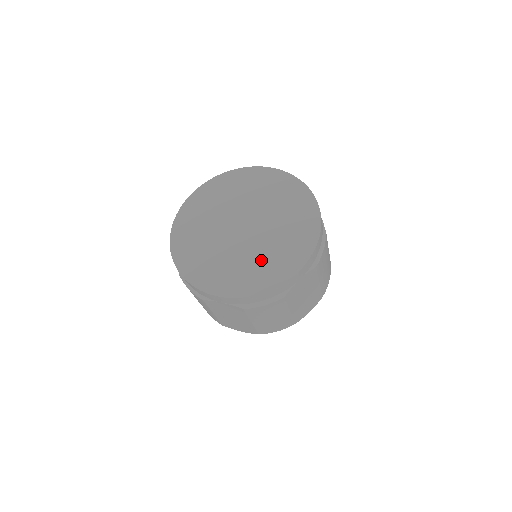
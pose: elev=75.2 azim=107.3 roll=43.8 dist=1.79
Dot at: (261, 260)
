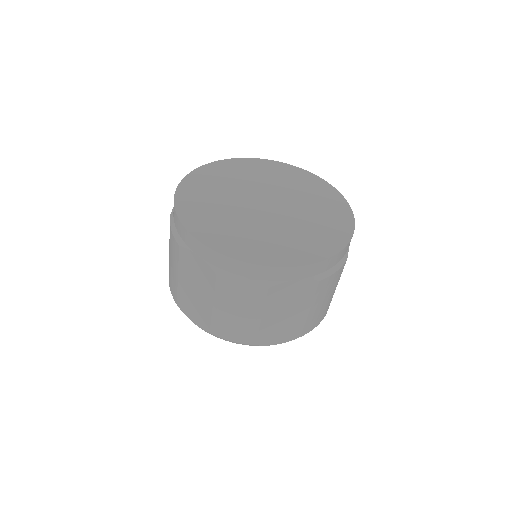
Dot at: (267, 237)
